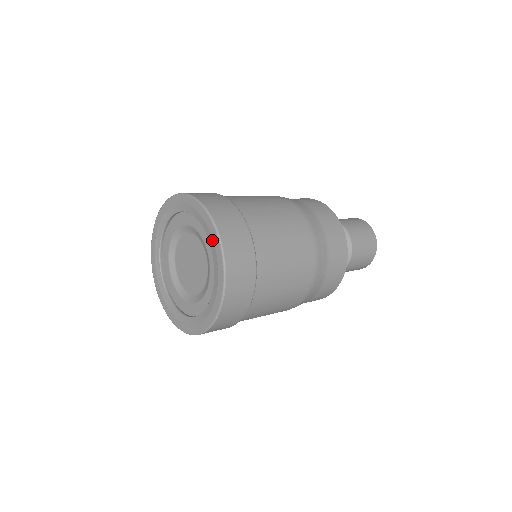
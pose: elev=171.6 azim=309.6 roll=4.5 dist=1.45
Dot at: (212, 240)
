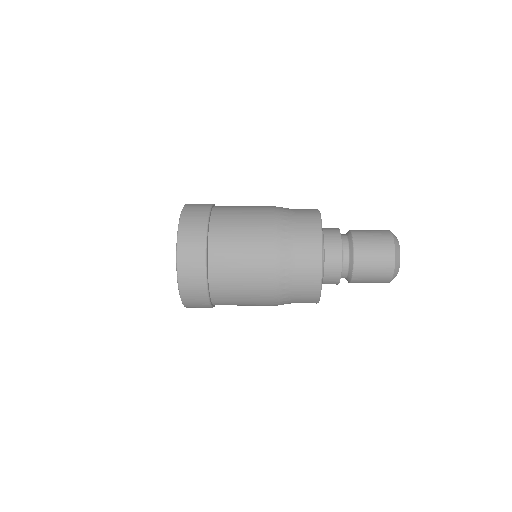
Dot at: occluded
